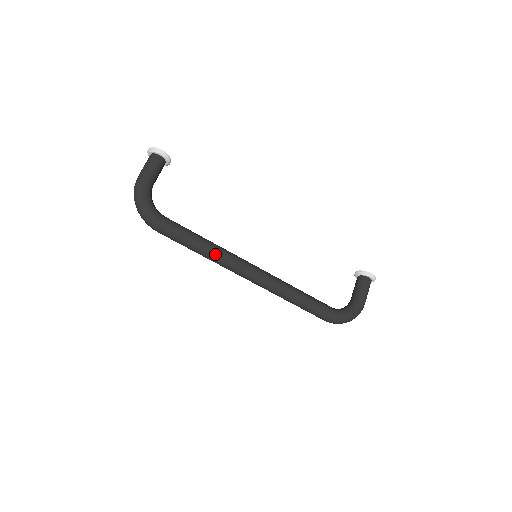
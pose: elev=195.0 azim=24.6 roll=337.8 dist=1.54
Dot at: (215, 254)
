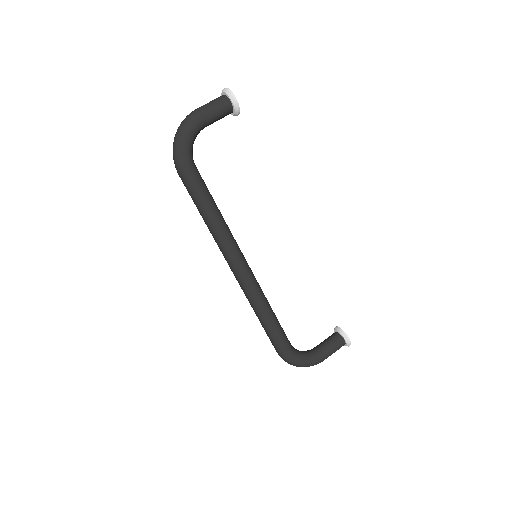
Dot at: (218, 231)
